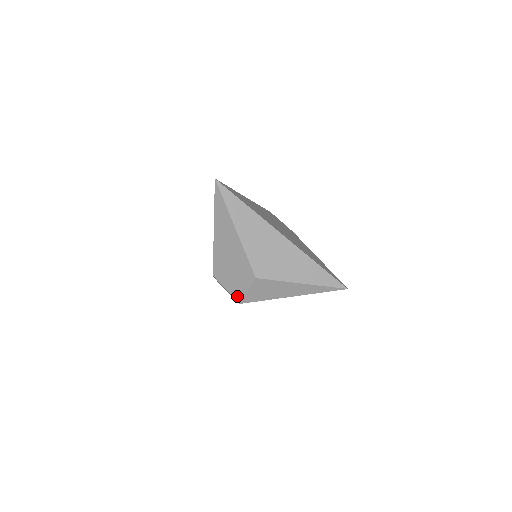
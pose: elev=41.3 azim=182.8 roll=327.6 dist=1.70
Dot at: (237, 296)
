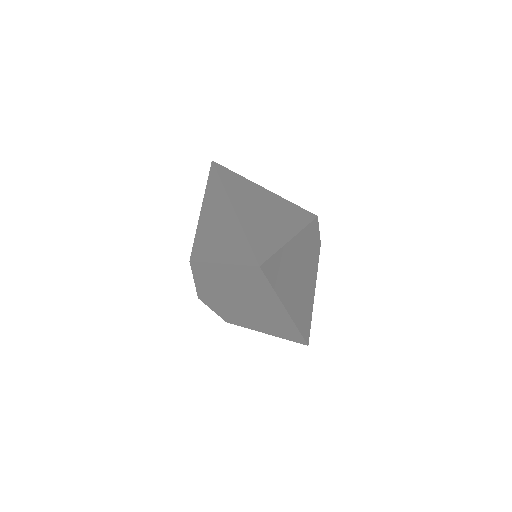
Dot at: (200, 295)
